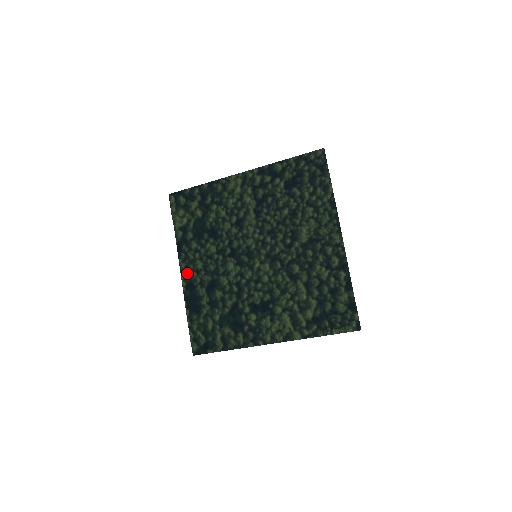
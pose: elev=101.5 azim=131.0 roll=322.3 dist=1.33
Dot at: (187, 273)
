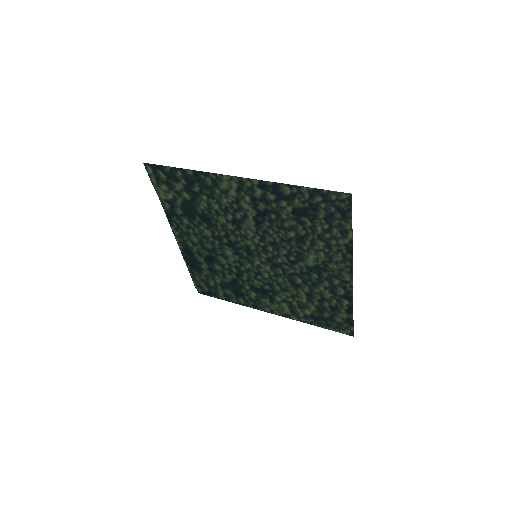
Dot at: (182, 240)
